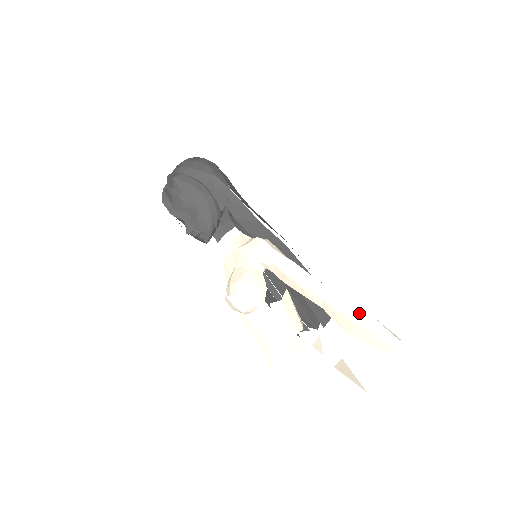
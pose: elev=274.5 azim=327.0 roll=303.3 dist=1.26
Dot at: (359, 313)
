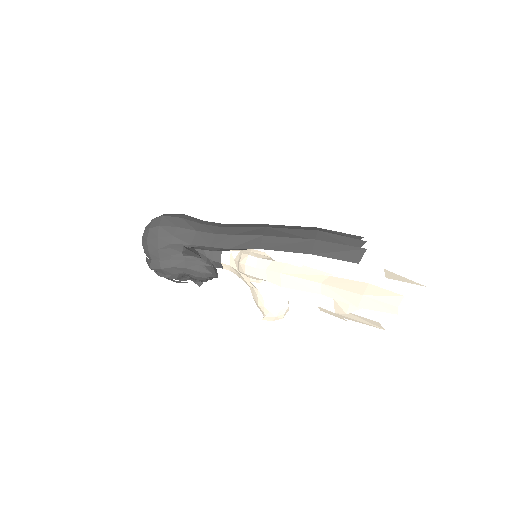
Dot at: (353, 297)
